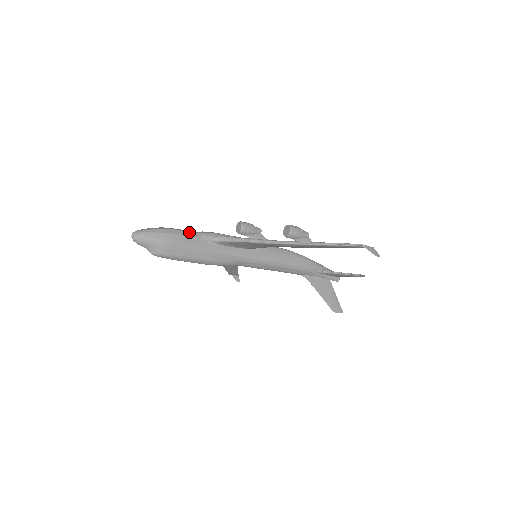
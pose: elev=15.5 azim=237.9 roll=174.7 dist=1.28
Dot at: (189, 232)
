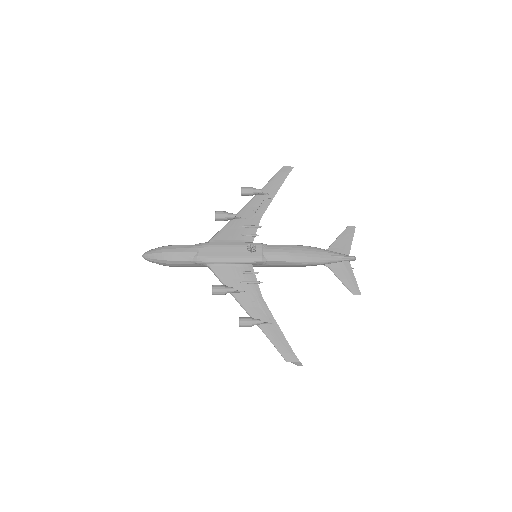
Dot at: (184, 261)
